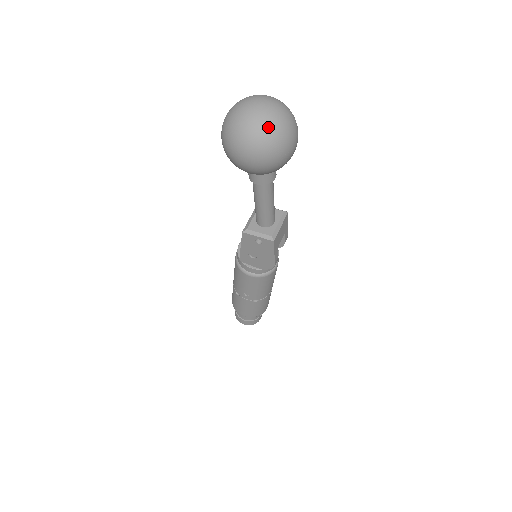
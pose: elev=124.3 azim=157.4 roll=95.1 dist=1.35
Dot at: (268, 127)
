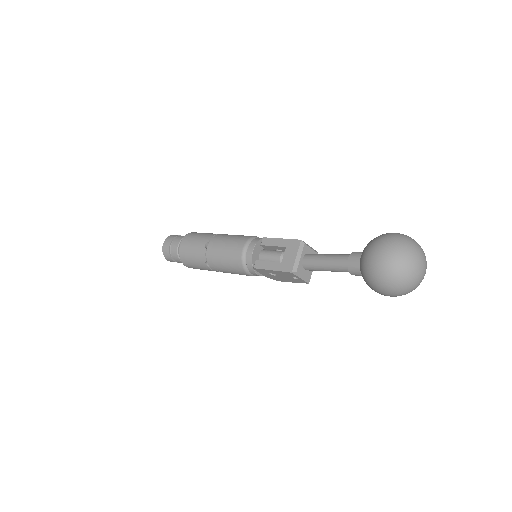
Dot at: occluded
